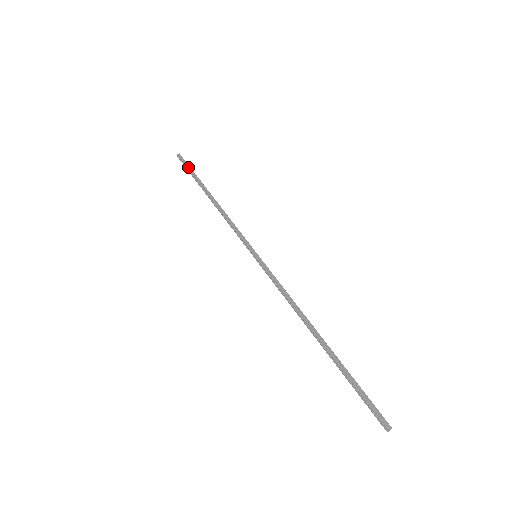
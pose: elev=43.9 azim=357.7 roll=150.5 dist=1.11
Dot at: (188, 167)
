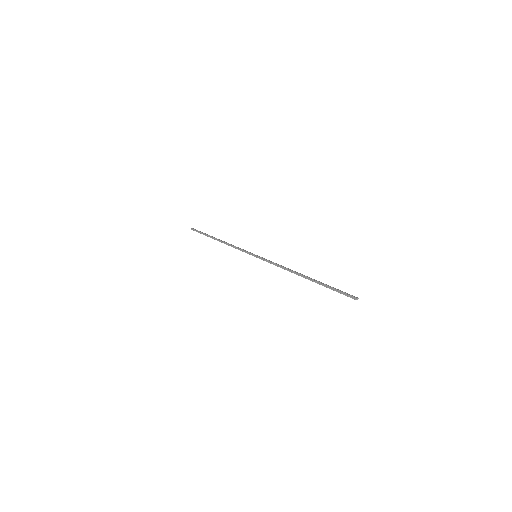
Dot at: occluded
